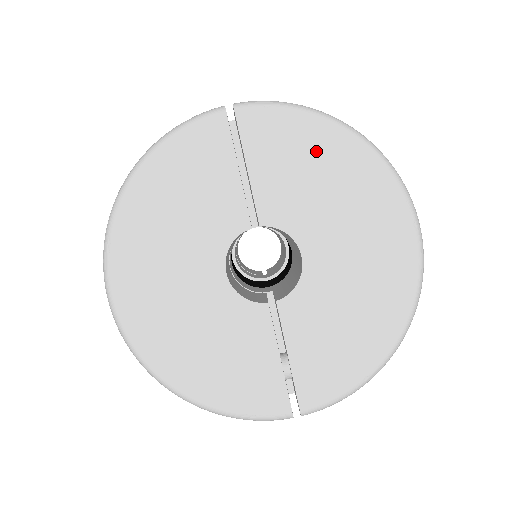
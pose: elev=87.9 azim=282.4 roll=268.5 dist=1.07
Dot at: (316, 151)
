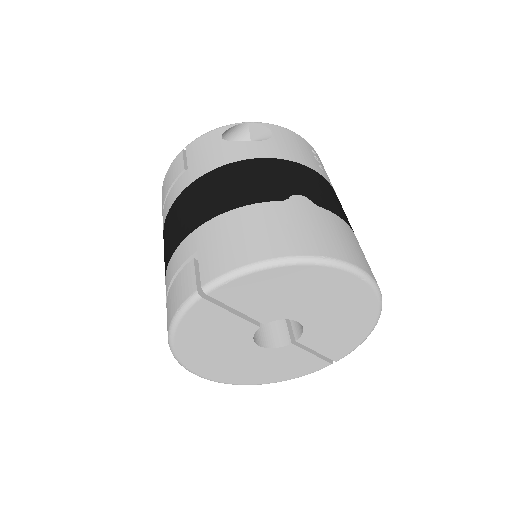
Dot at: (275, 283)
